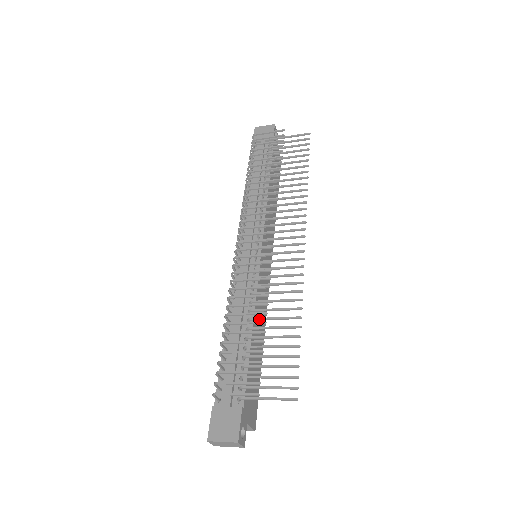
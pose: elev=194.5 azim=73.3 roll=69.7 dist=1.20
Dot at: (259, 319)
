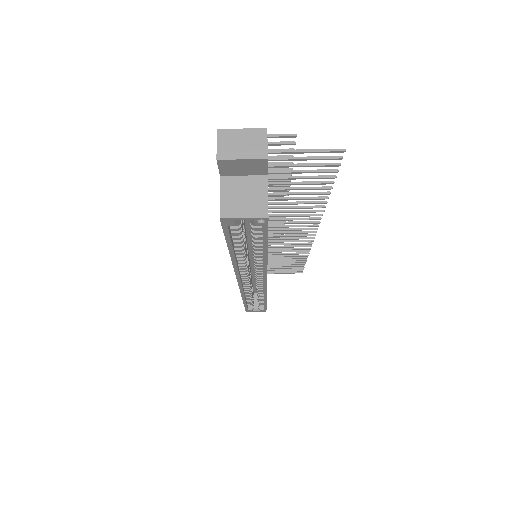
Dot at: (277, 197)
